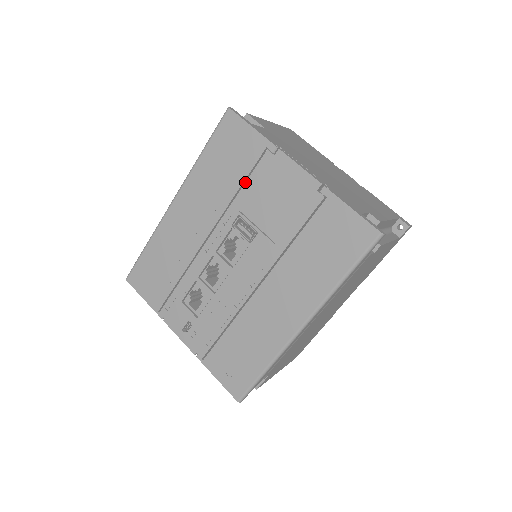
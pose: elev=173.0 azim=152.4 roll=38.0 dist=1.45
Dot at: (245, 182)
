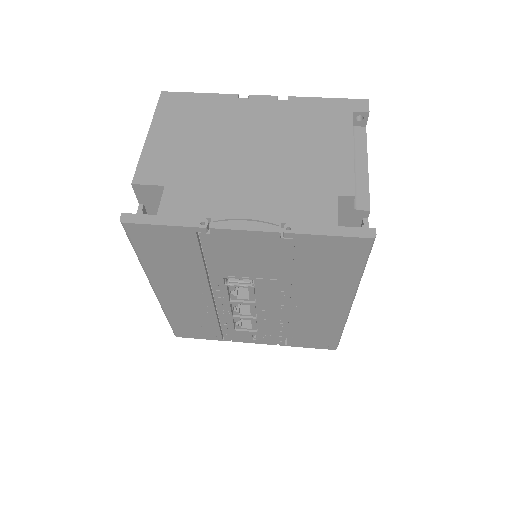
Dot at: occluded
